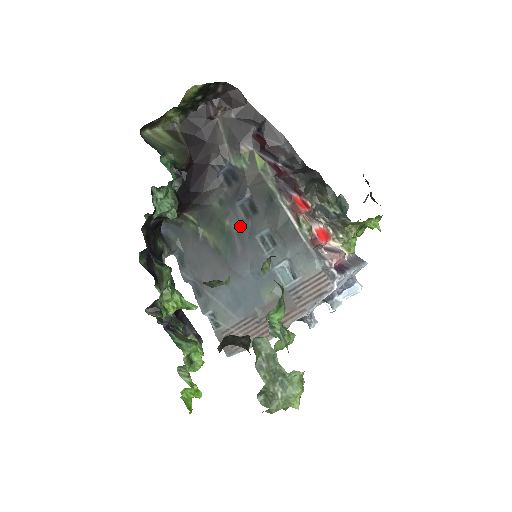
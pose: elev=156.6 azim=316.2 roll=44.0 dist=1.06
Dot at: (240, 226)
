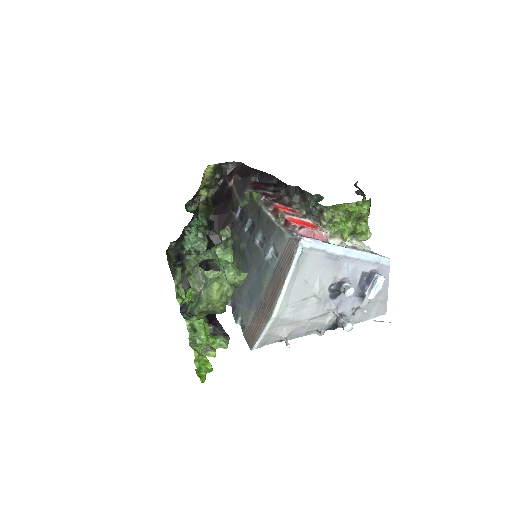
Dot at: (248, 242)
